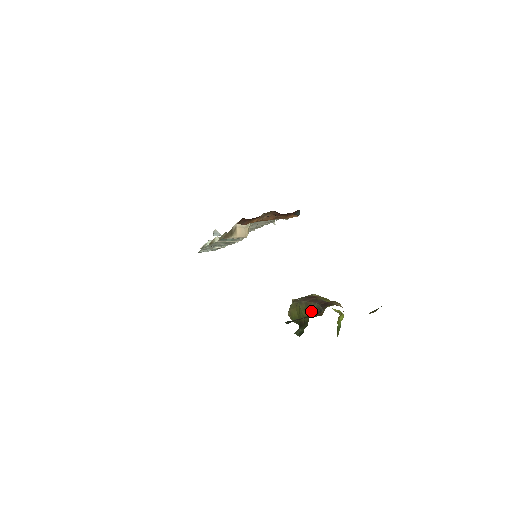
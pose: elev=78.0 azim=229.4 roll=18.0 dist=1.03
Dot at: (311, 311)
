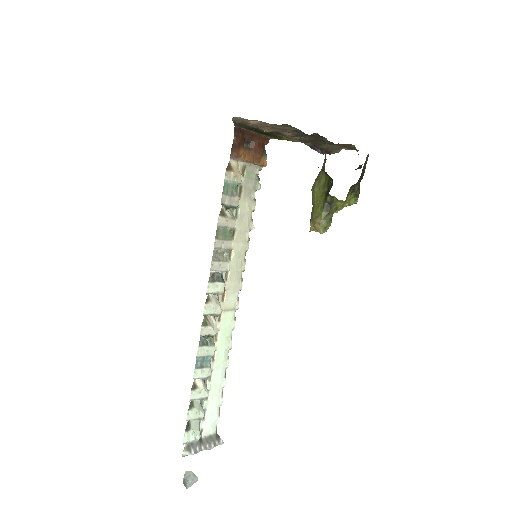
Dot at: (323, 171)
